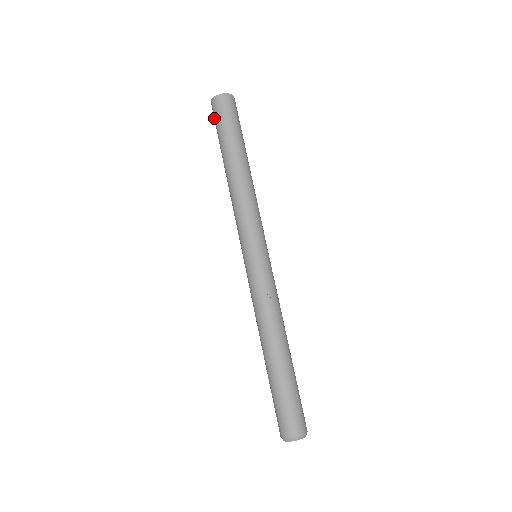
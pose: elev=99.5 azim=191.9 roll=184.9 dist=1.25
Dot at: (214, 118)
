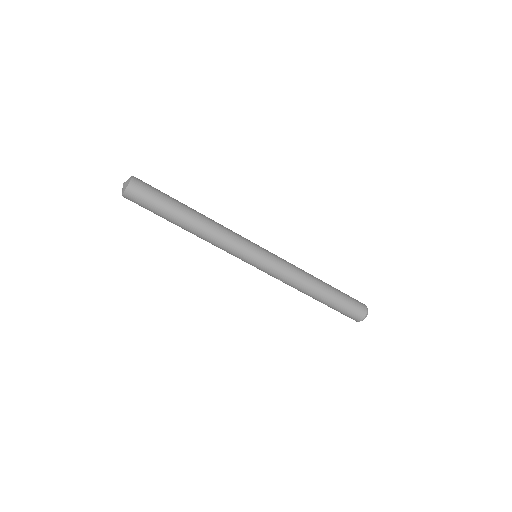
Dot at: occluded
